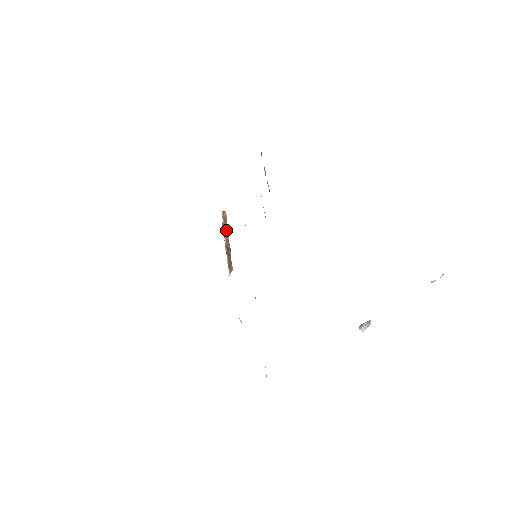
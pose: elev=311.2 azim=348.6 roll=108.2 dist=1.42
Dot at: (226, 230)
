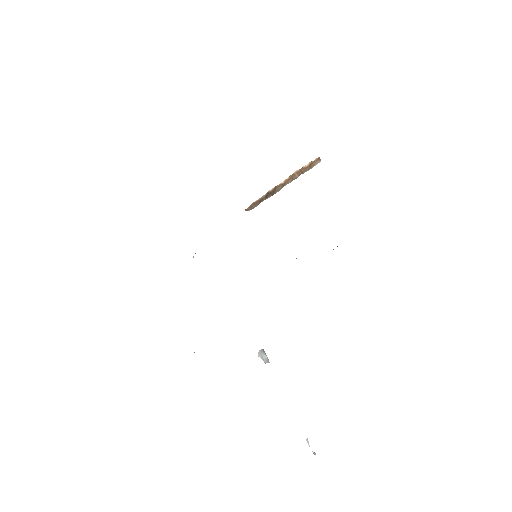
Dot at: (296, 176)
